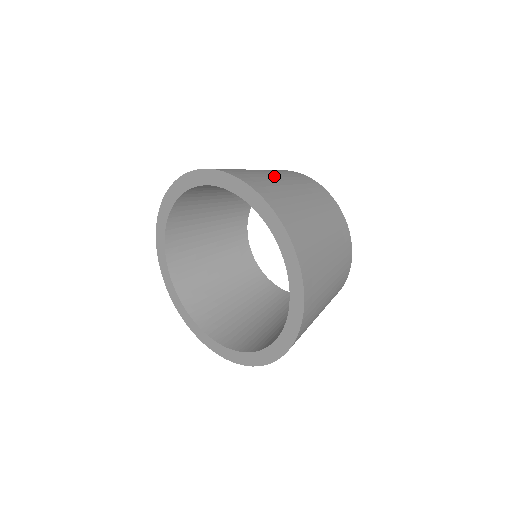
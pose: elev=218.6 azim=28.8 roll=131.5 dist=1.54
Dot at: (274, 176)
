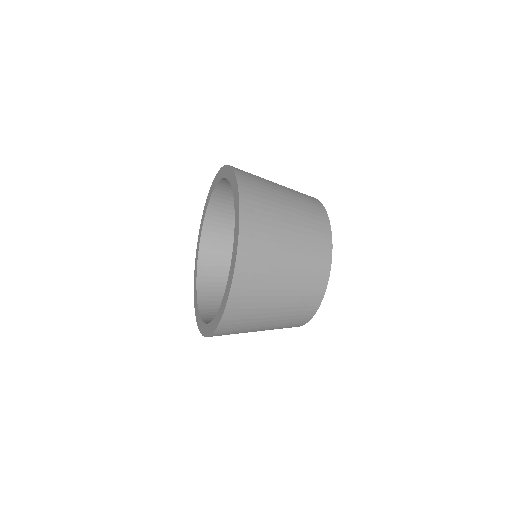
Dot at: (275, 183)
